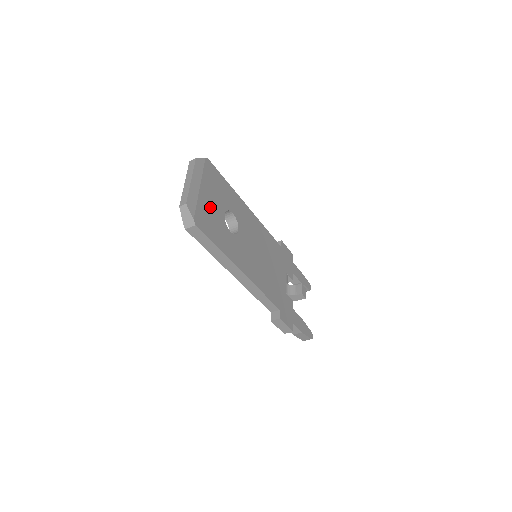
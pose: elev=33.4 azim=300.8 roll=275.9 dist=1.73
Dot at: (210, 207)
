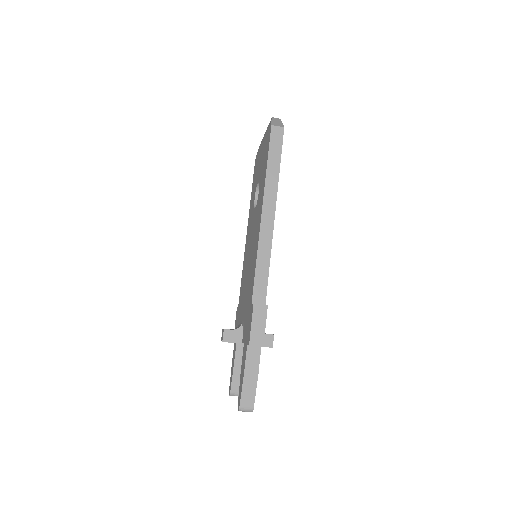
Dot at: occluded
